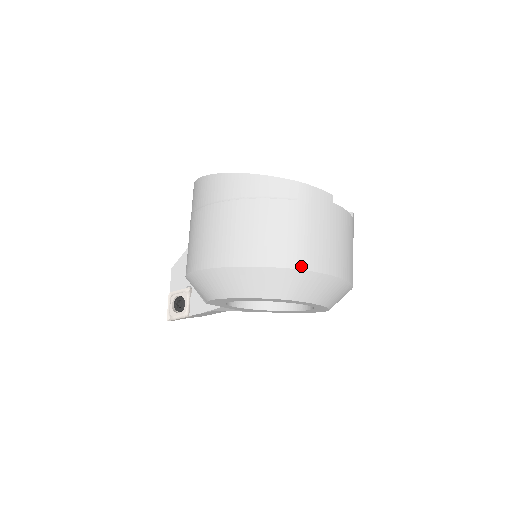
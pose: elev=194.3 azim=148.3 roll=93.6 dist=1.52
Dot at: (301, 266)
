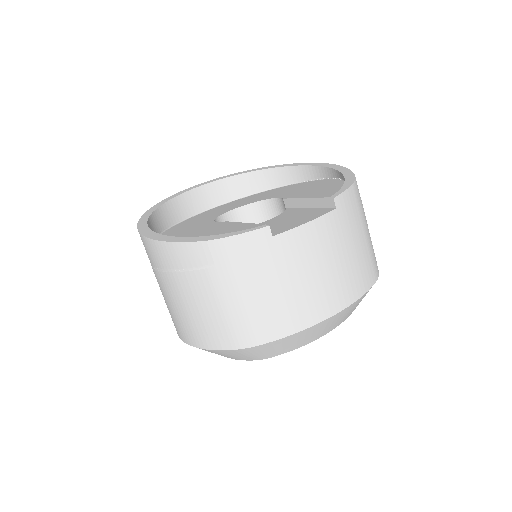
Dot at: (249, 343)
